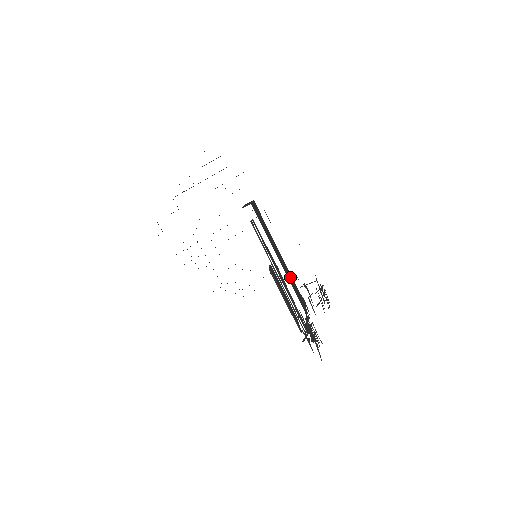
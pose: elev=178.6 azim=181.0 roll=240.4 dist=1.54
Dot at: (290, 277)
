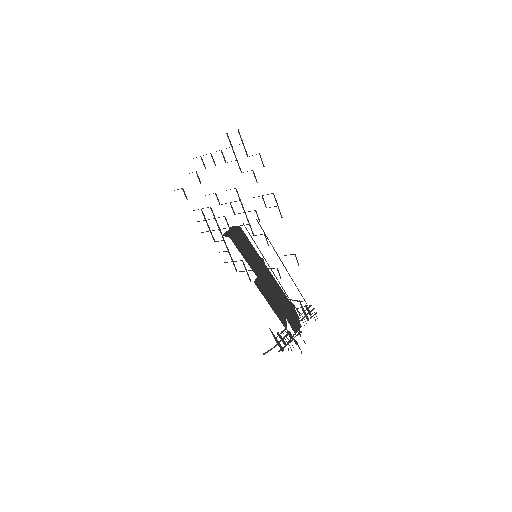
Dot at: (277, 291)
